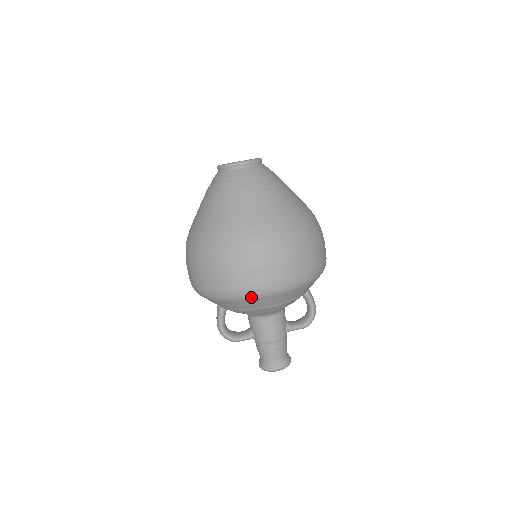
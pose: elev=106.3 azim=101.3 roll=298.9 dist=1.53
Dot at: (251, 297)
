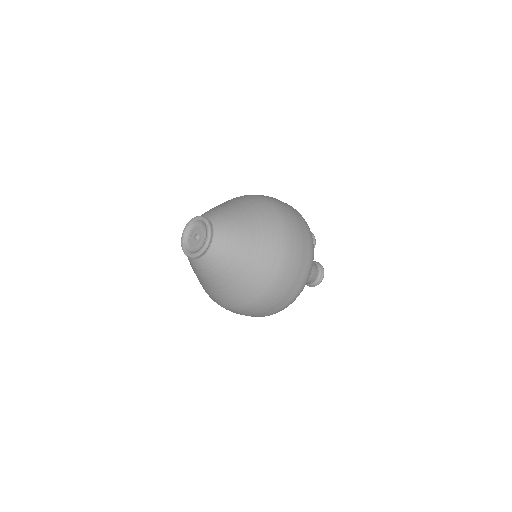
Dot at: occluded
